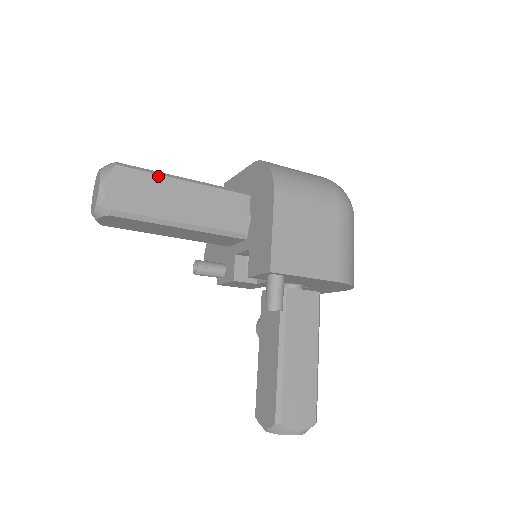
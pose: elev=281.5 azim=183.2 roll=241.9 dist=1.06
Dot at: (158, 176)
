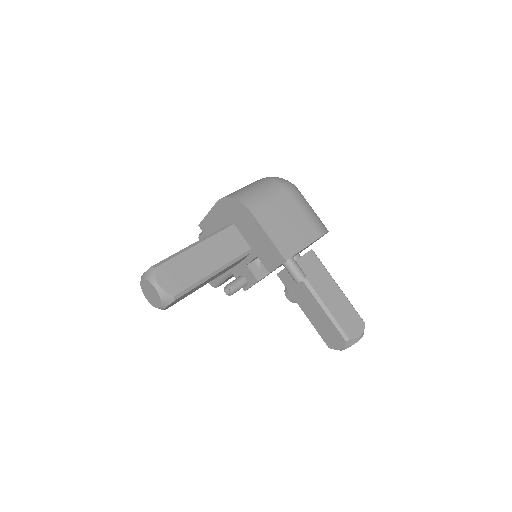
Dot at: (180, 255)
